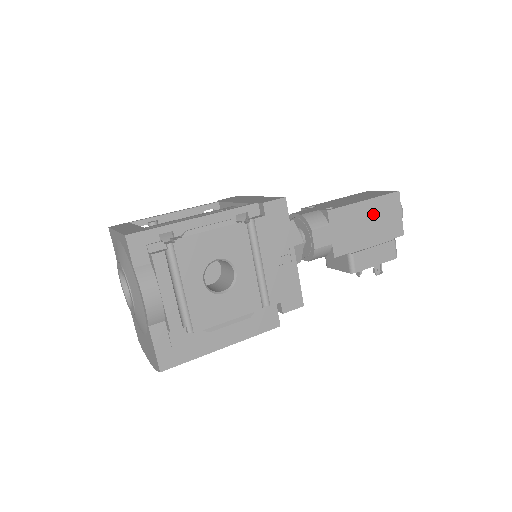
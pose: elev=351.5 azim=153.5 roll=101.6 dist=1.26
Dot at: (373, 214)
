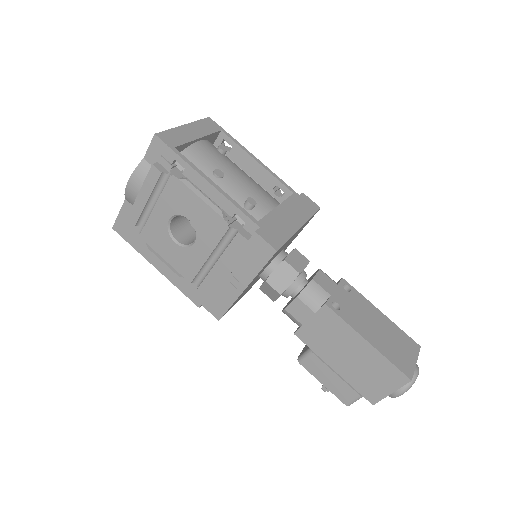
Dot at: (363, 358)
